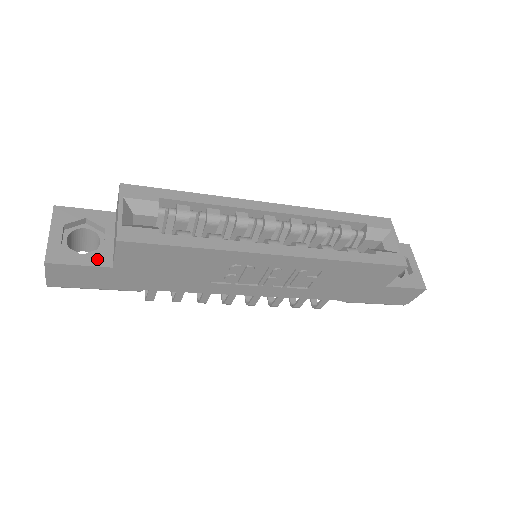
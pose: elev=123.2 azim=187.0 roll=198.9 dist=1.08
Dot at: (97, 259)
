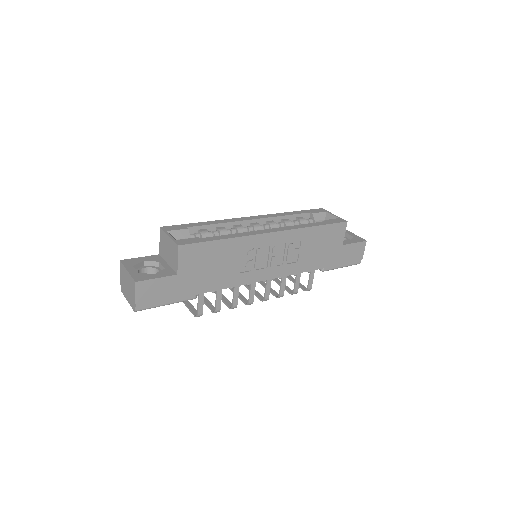
Dot at: (165, 273)
